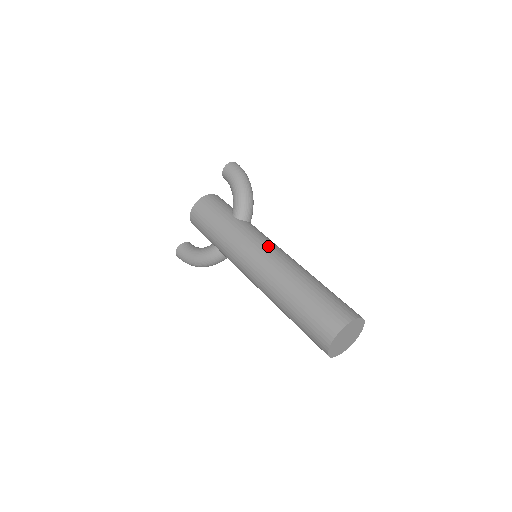
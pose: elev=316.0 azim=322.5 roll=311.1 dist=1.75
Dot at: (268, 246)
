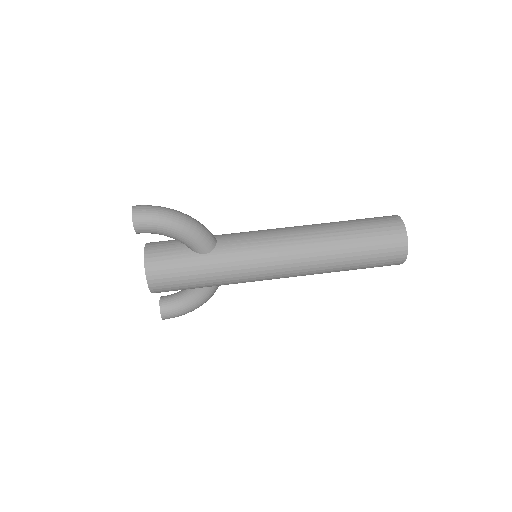
Dot at: (273, 247)
